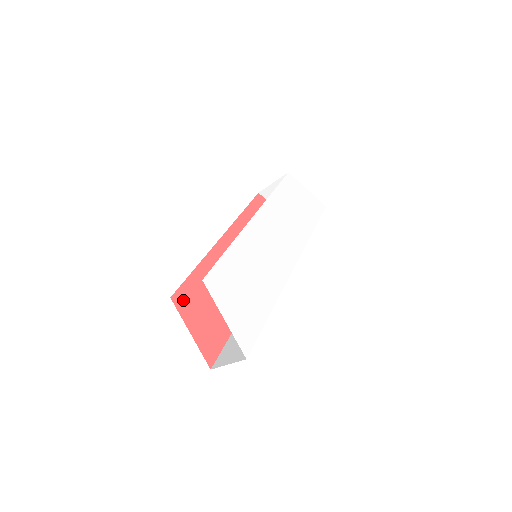
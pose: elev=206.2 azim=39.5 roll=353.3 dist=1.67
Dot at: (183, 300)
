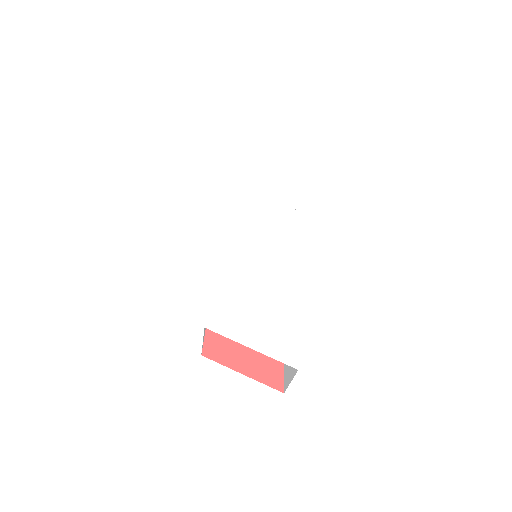
Dot at: (215, 348)
